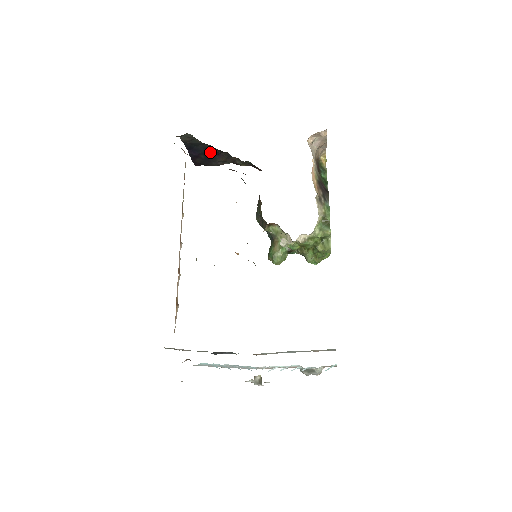
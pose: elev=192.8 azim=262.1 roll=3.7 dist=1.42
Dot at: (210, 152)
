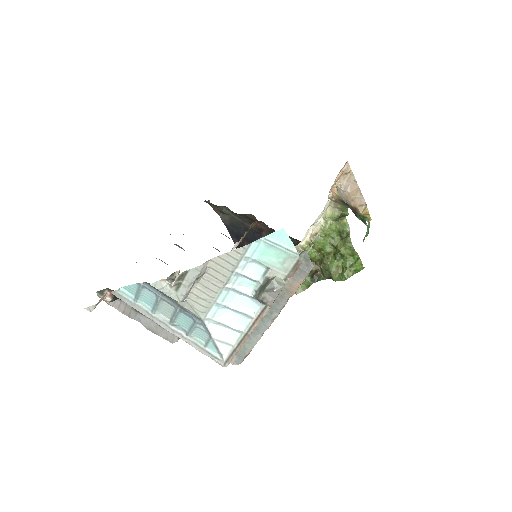
Dot at: (252, 235)
